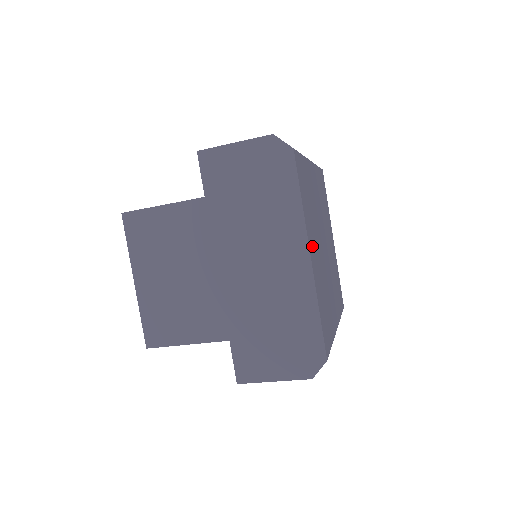
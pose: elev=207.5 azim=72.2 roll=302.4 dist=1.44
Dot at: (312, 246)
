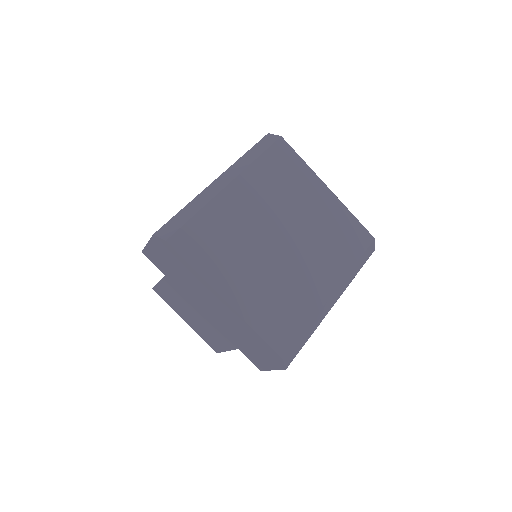
Dot at: (232, 285)
